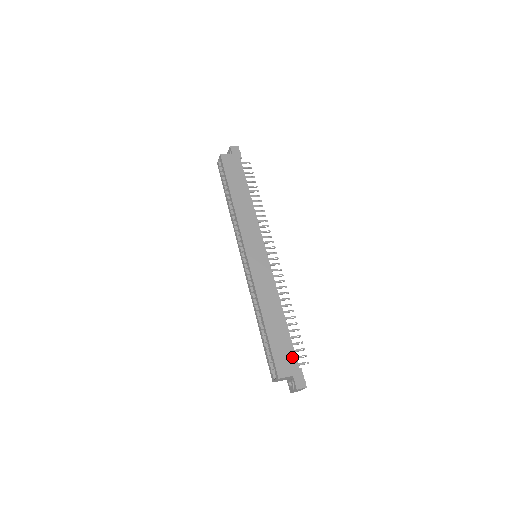
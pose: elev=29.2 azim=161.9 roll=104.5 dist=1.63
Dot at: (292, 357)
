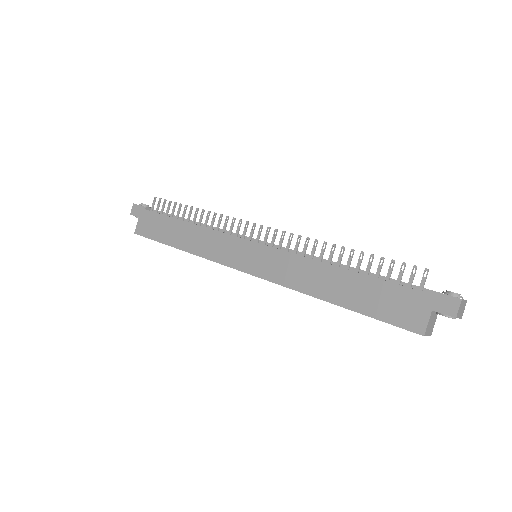
Dot at: (404, 294)
